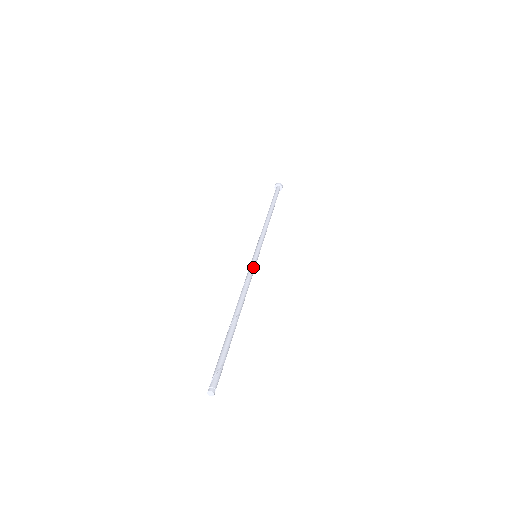
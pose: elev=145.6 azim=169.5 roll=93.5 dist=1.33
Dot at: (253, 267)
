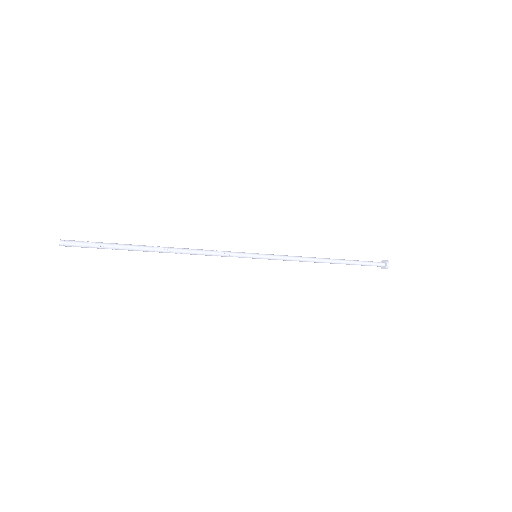
Dot at: (236, 252)
